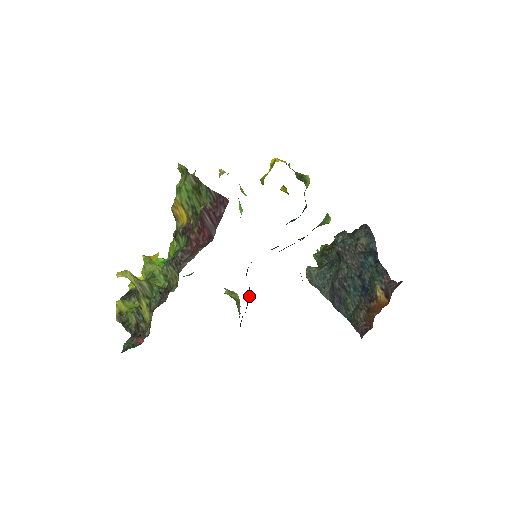
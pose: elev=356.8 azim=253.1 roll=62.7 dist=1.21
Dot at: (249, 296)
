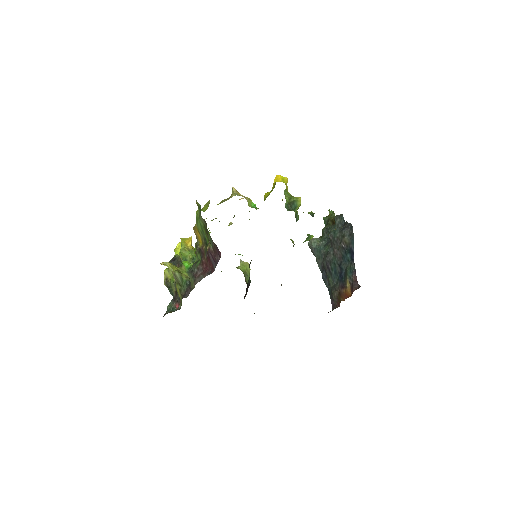
Dot at: (249, 283)
